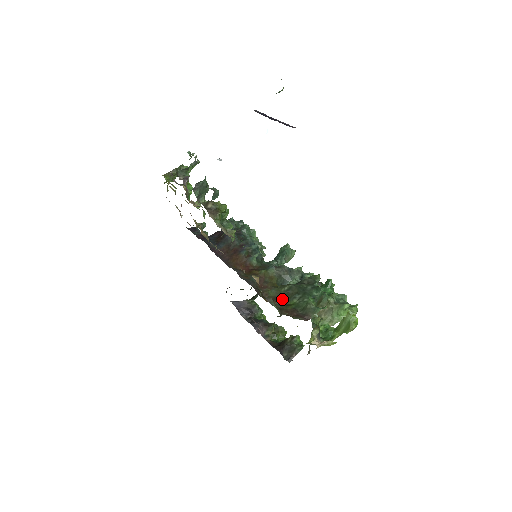
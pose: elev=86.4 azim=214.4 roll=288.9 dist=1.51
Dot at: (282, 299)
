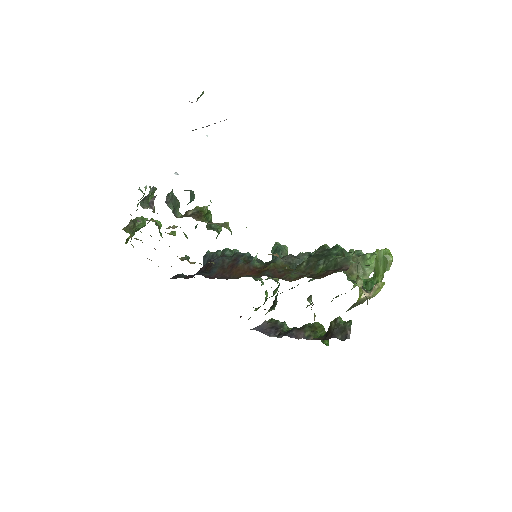
Dot at: (308, 273)
